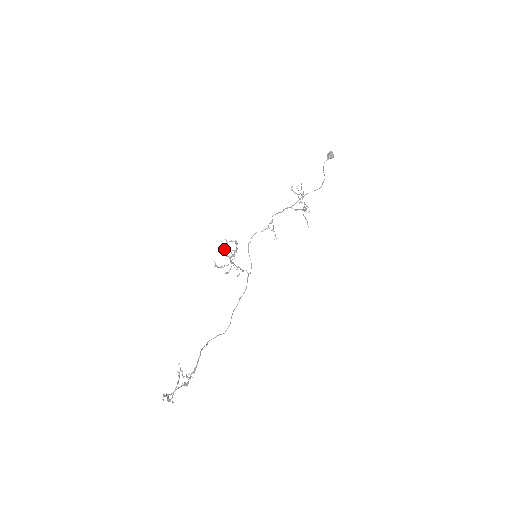
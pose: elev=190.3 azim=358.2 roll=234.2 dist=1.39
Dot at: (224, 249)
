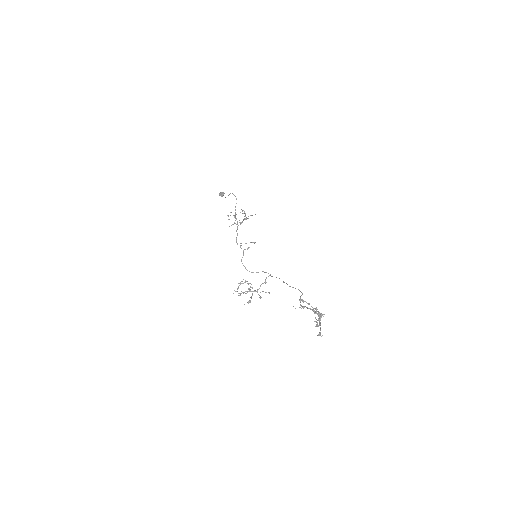
Dot at: (240, 295)
